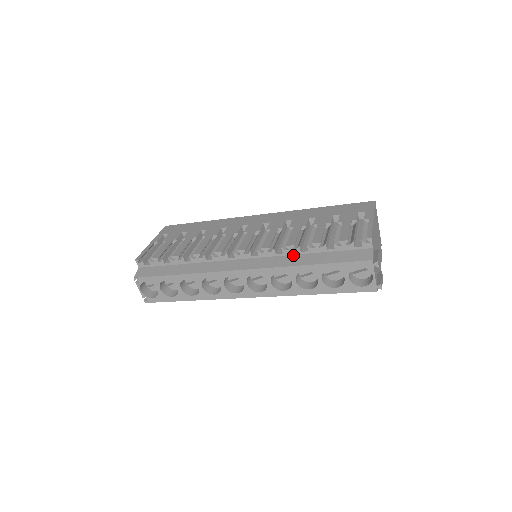
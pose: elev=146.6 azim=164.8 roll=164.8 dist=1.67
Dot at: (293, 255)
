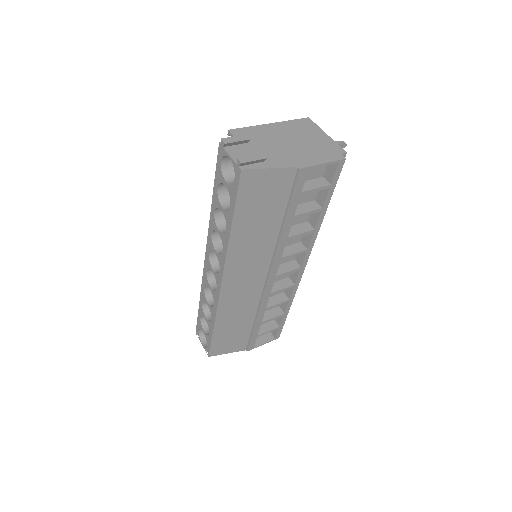
Dot at: occluded
